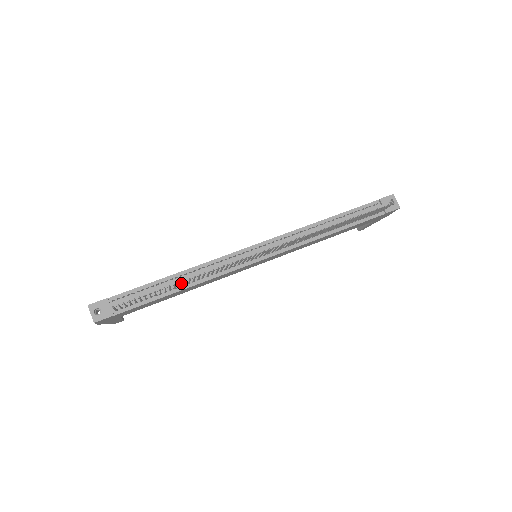
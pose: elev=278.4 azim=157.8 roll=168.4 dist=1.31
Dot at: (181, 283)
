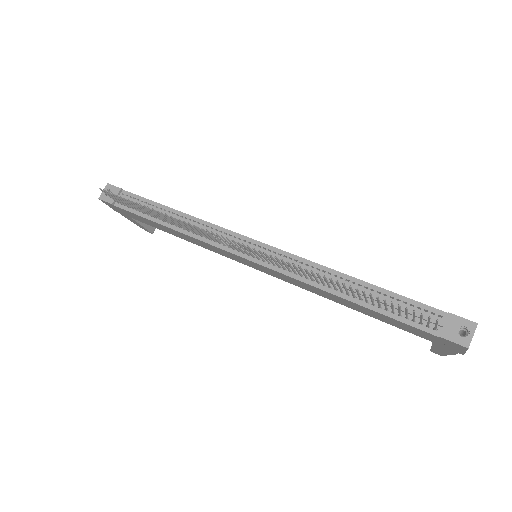
Dot at: occluded
